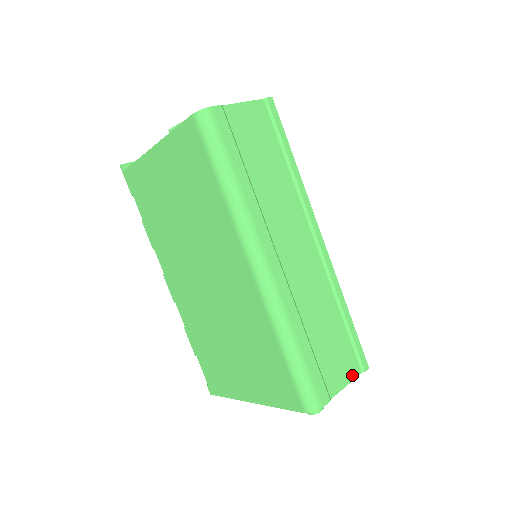
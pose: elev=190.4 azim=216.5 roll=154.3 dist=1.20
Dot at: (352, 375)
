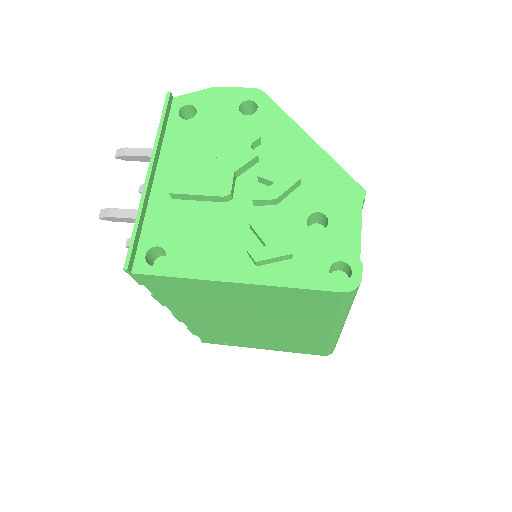
Dot at: occluded
